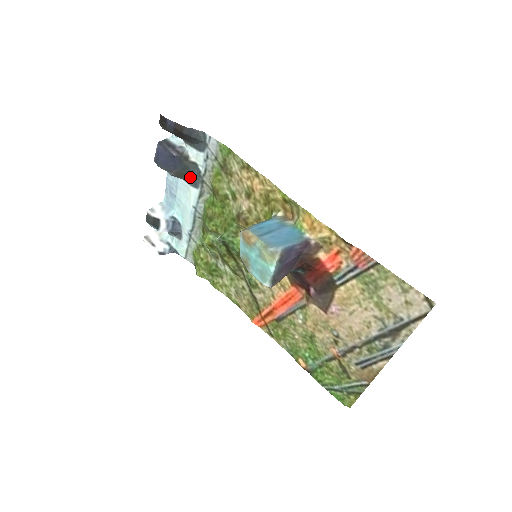
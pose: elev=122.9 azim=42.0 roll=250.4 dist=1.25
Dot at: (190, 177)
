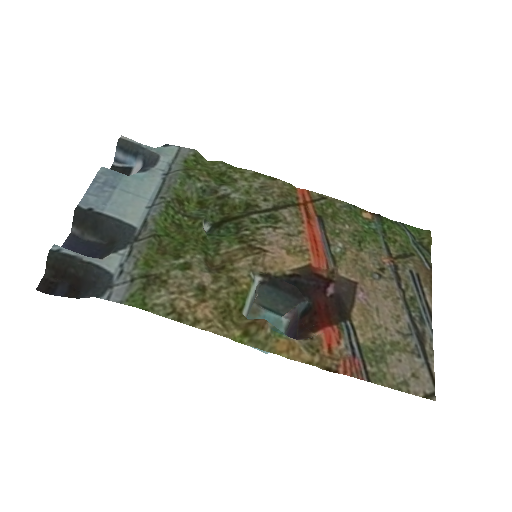
Dot at: (120, 238)
